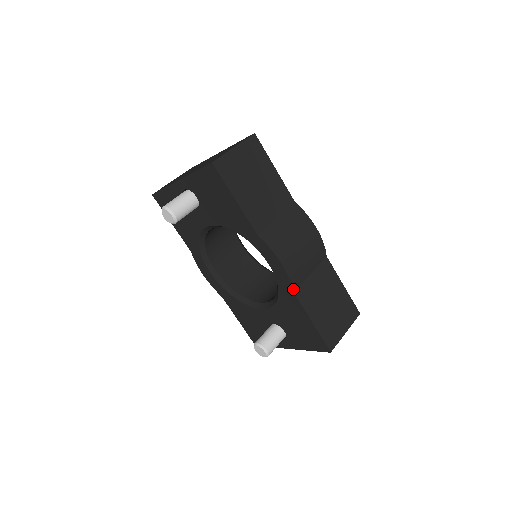
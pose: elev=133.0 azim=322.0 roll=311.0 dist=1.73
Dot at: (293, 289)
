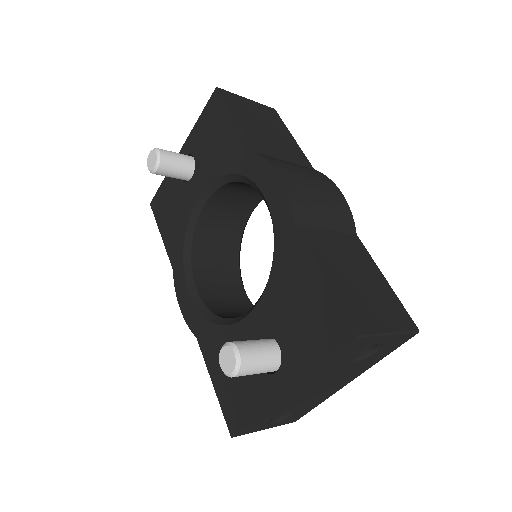
Dot at: (294, 220)
